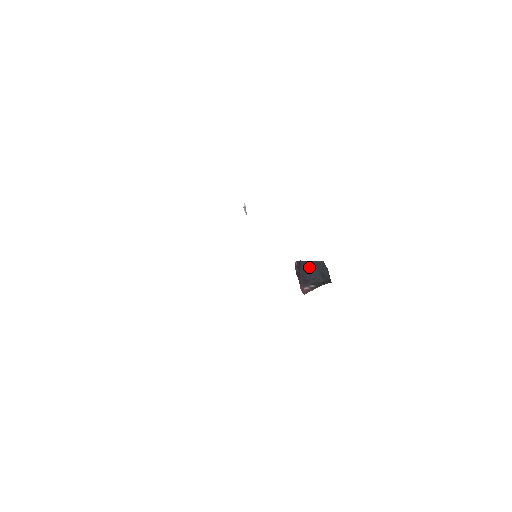
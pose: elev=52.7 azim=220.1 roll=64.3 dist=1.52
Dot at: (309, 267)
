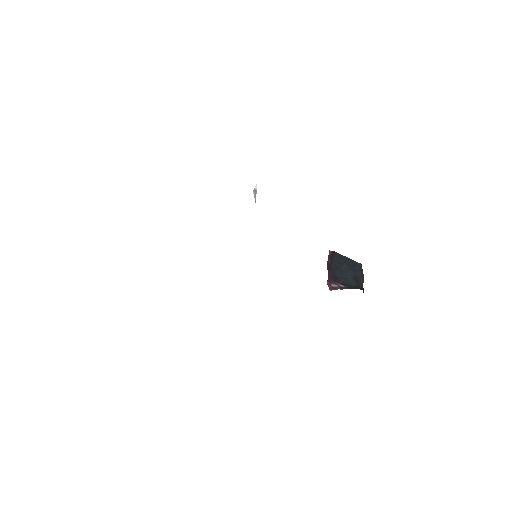
Dot at: (343, 263)
